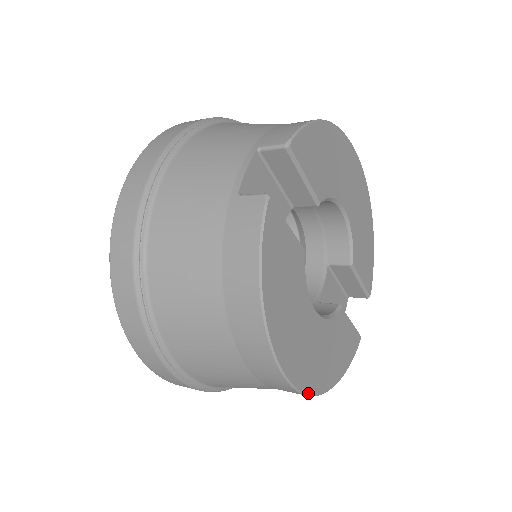
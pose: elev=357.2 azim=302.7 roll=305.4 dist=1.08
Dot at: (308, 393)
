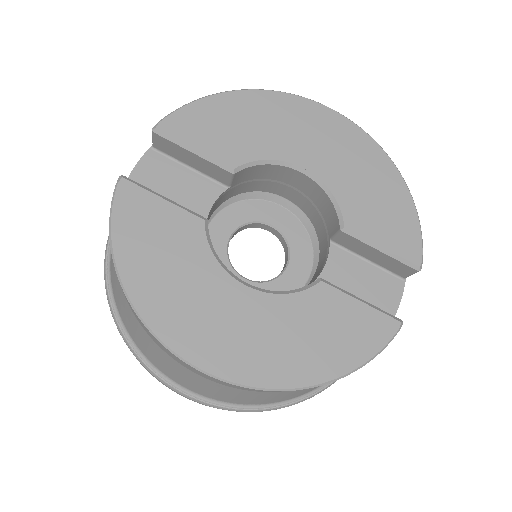
Dot at: (240, 383)
